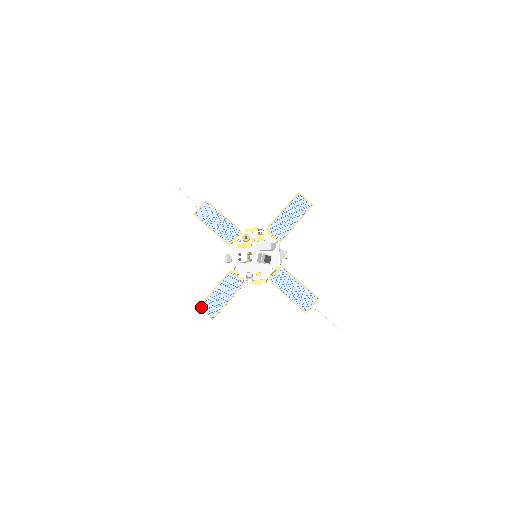
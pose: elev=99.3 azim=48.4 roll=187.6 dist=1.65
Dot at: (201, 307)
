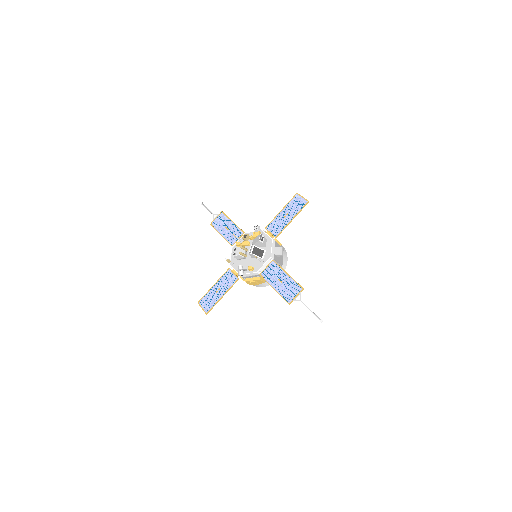
Dot at: (199, 303)
